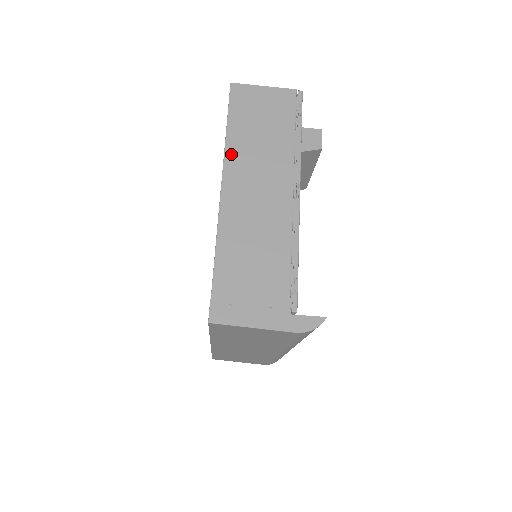
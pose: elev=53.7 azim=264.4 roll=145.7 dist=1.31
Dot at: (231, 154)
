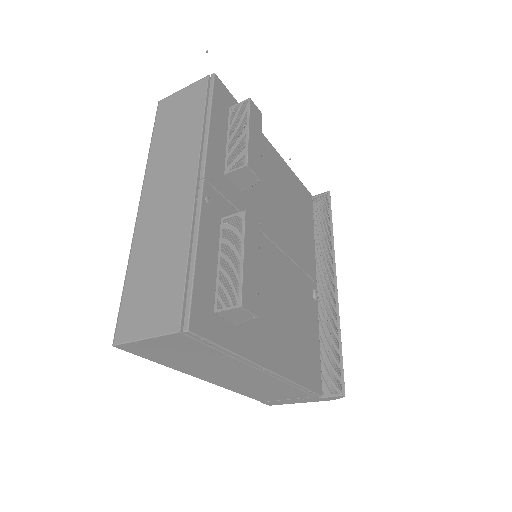
Dot at: (187, 371)
